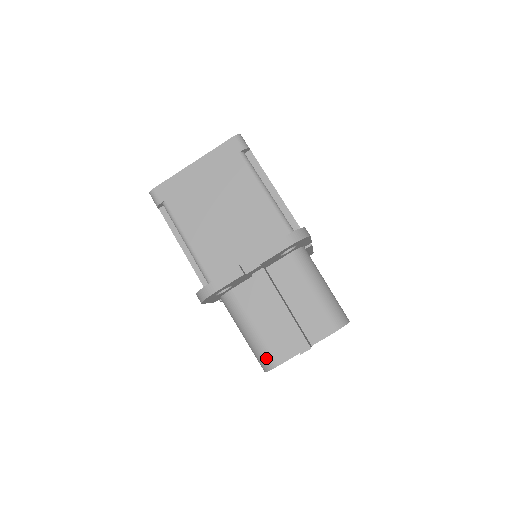
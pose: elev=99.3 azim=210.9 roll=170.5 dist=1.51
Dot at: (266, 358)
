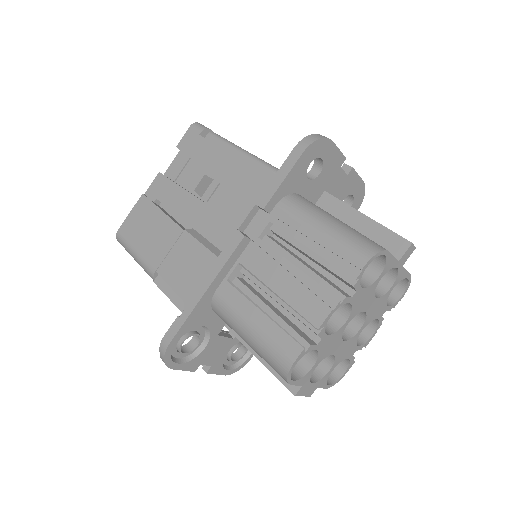
Dot at: (370, 241)
